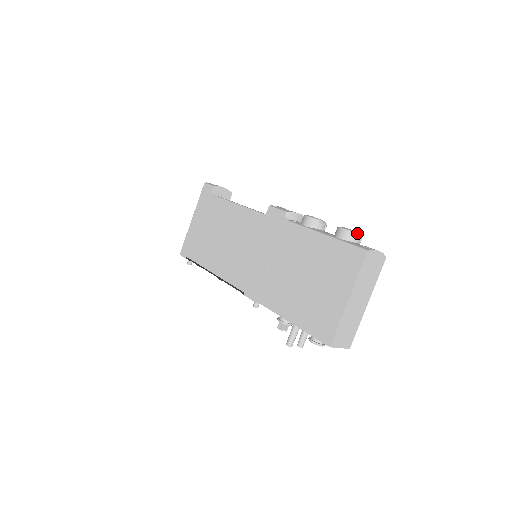
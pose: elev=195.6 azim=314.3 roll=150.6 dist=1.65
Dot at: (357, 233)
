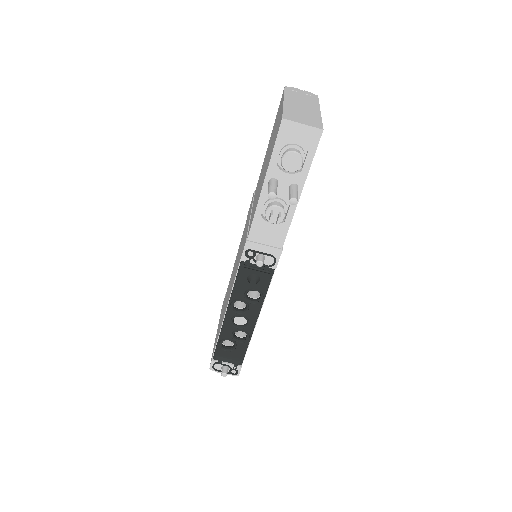
Dot at: occluded
